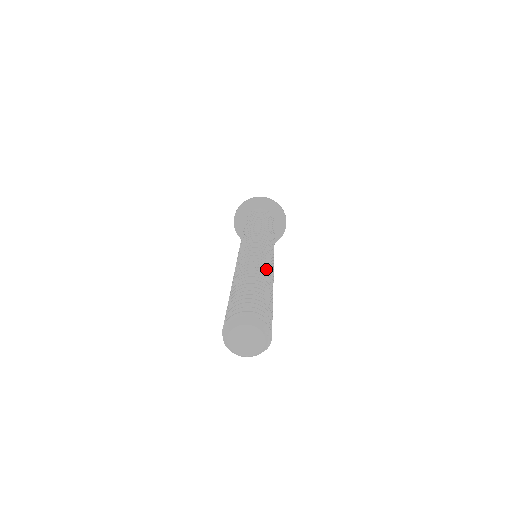
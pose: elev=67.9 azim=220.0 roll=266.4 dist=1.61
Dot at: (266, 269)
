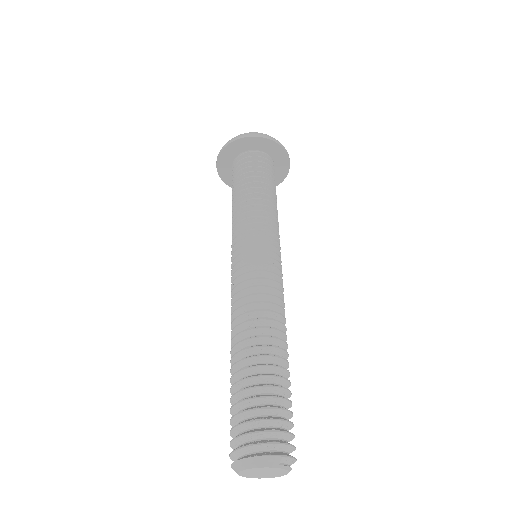
Dot at: (269, 312)
